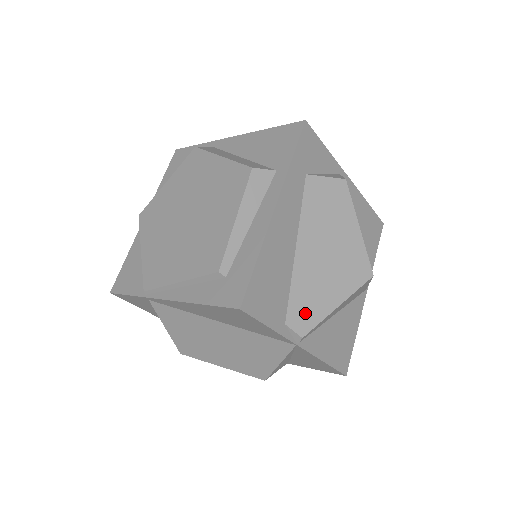
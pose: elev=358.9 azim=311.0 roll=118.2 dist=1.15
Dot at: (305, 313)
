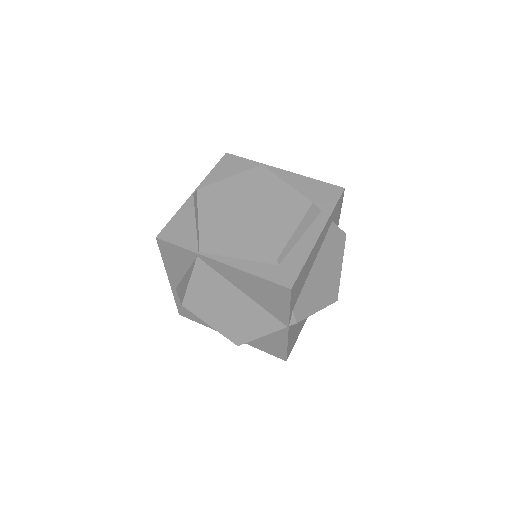
Dot at: (303, 308)
